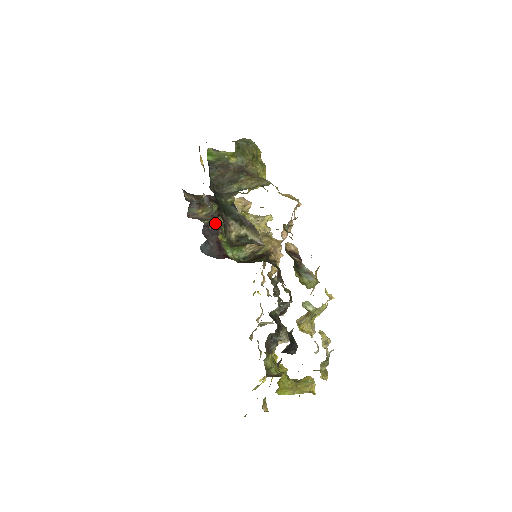
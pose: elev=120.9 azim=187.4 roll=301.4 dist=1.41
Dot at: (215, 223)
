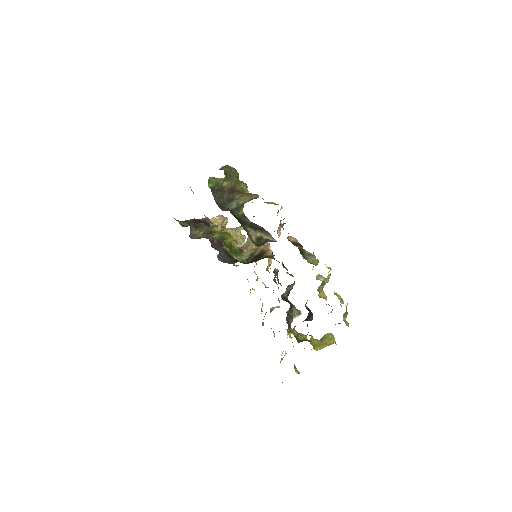
Dot at: (216, 238)
